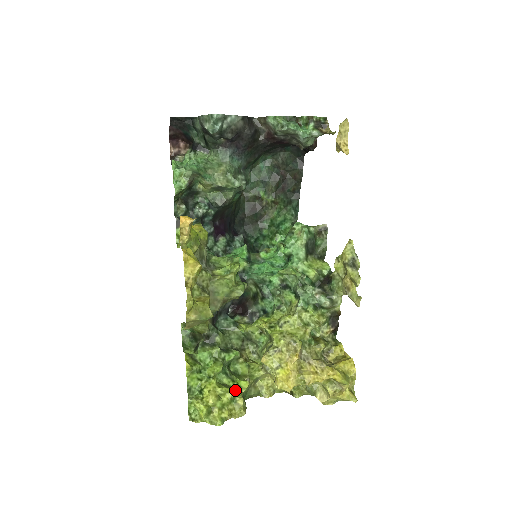
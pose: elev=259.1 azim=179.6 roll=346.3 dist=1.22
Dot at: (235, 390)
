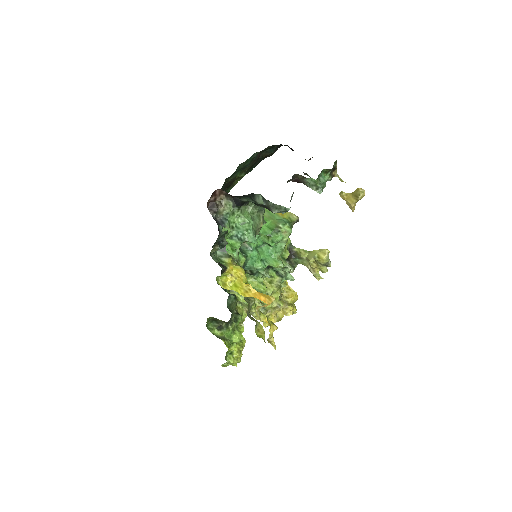
Dot at: occluded
